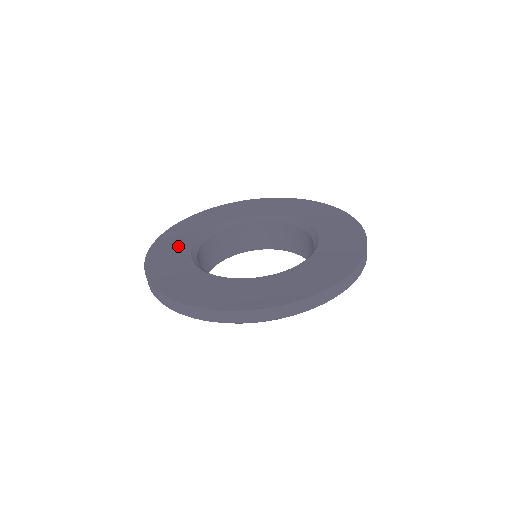
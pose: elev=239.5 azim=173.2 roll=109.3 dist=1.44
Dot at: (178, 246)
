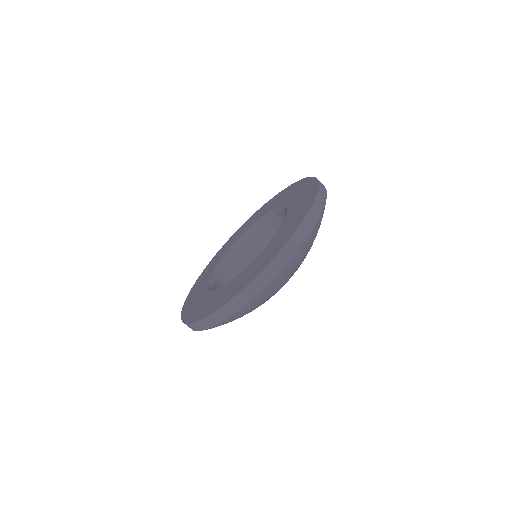
Dot at: (202, 301)
